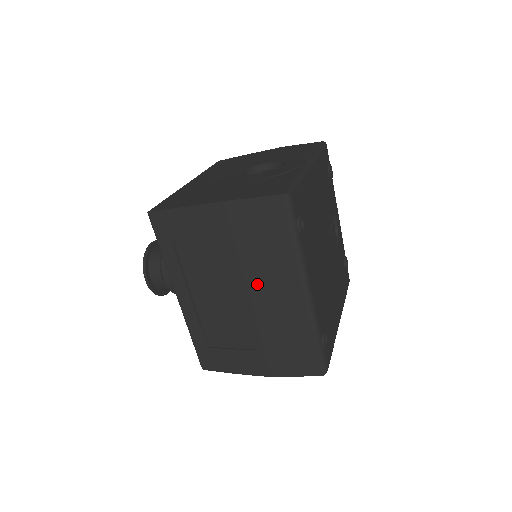
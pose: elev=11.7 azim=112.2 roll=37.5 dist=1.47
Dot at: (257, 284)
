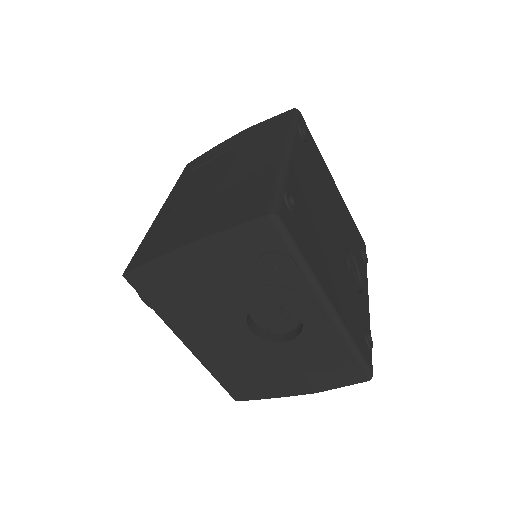
Dot at: (242, 162)
